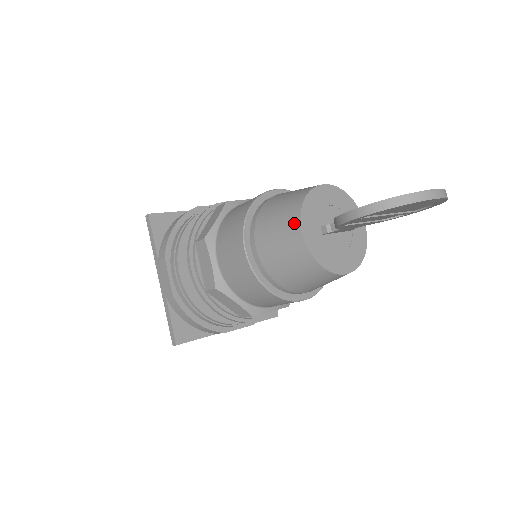
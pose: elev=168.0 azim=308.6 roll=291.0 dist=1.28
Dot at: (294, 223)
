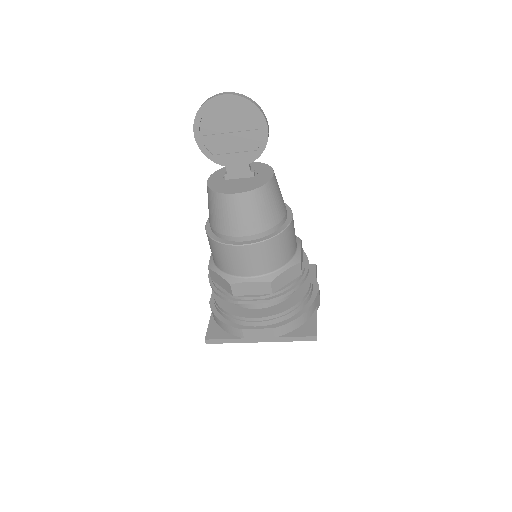
Dot at: occluded
